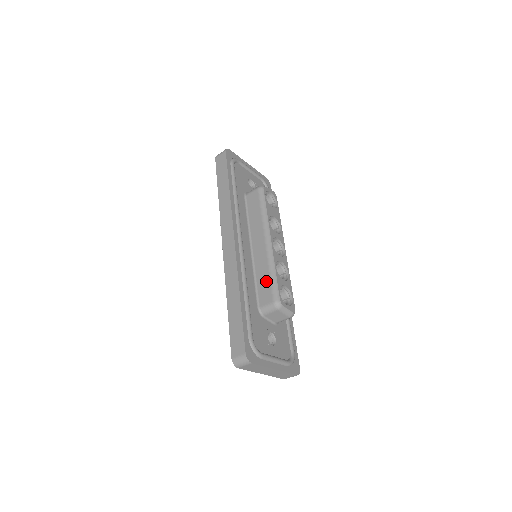
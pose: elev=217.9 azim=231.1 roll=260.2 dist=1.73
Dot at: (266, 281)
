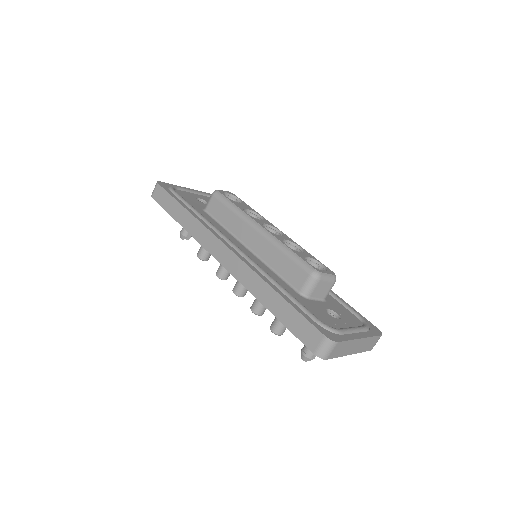
Dot at: (287, 263)
